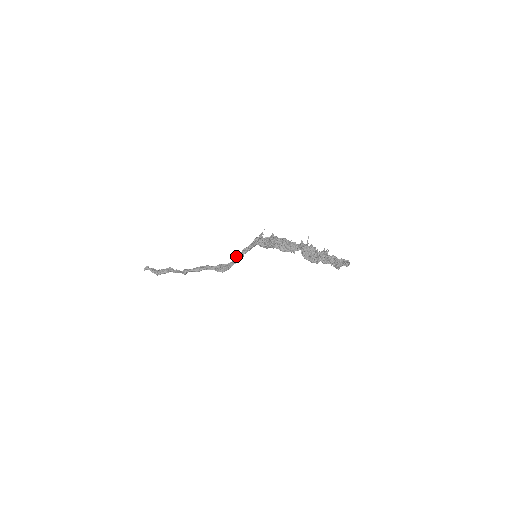
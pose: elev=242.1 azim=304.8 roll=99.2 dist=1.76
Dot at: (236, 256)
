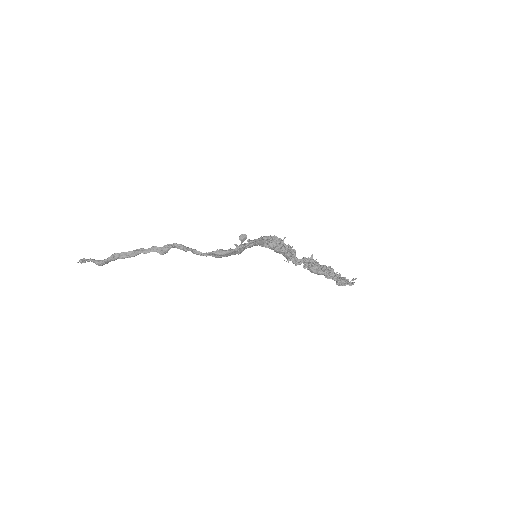
Dot at: (242, 242)
